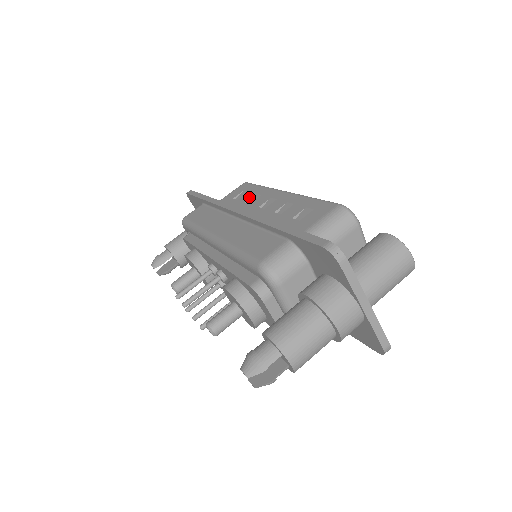
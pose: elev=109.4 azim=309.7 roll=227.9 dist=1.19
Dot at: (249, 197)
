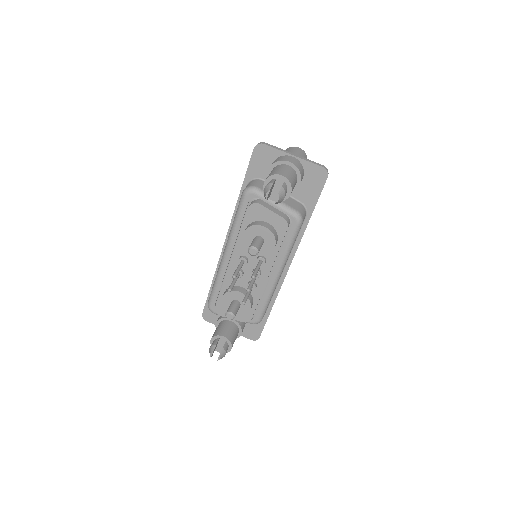
Dot at: occluded
